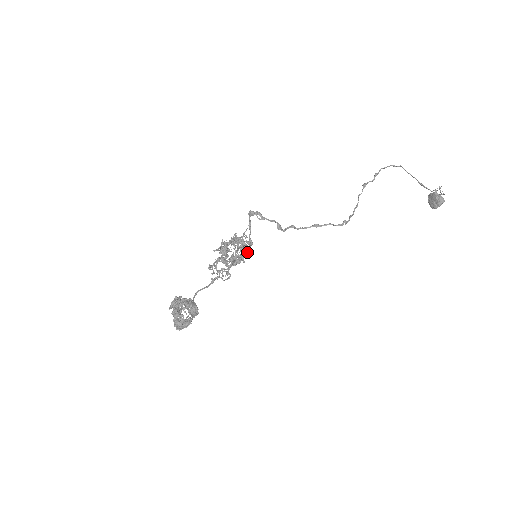
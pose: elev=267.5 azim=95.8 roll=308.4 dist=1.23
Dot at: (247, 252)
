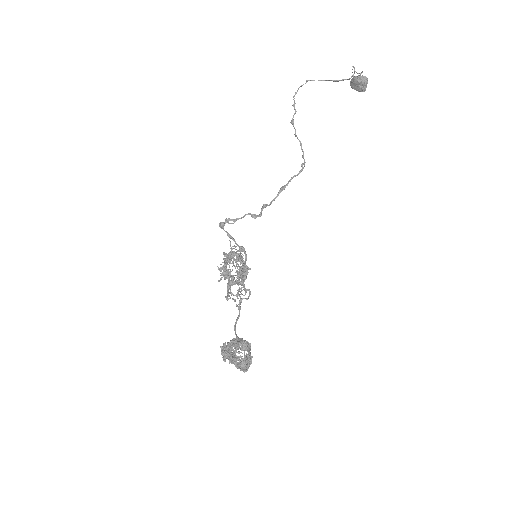
Dot at: (246, 259)
